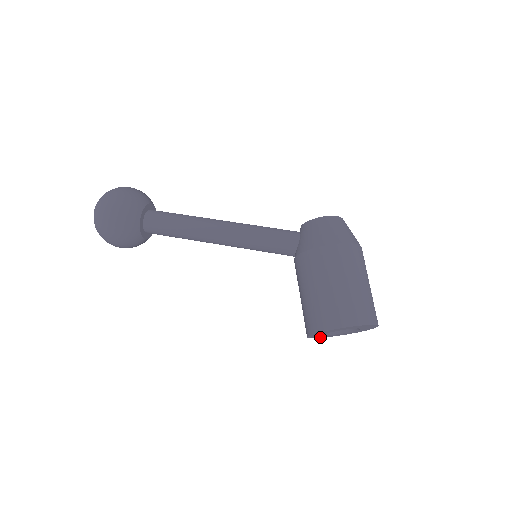
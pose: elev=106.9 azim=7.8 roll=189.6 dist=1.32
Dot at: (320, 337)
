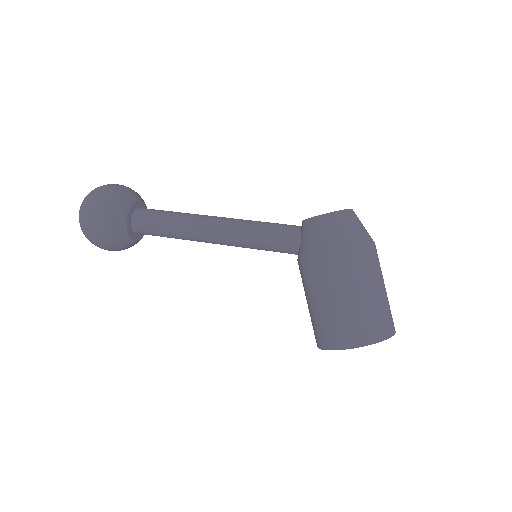
Dot at: occluded
